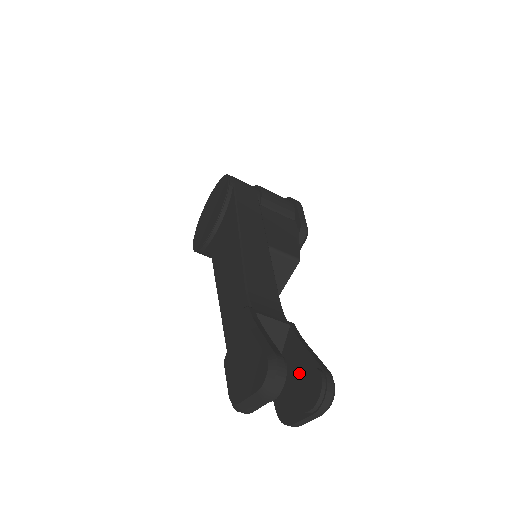
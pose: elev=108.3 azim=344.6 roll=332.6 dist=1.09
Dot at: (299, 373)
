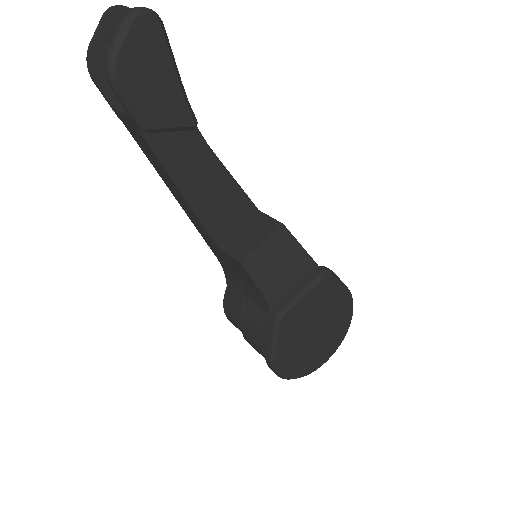
Dot at: occluded
